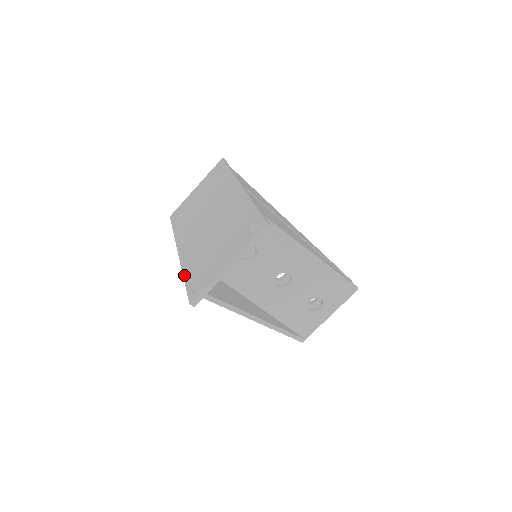
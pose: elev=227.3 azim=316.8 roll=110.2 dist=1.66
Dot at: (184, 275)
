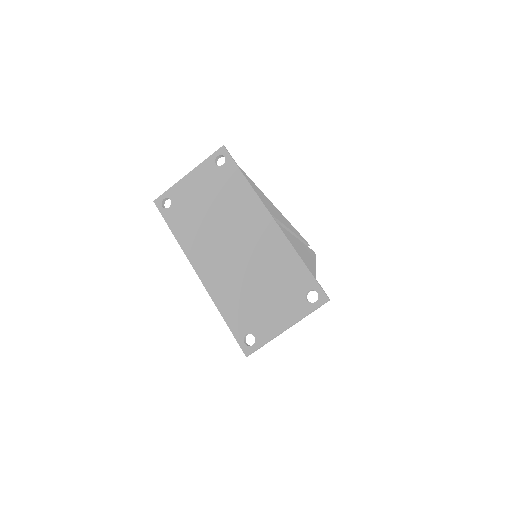
Dot at: (223, 315)
